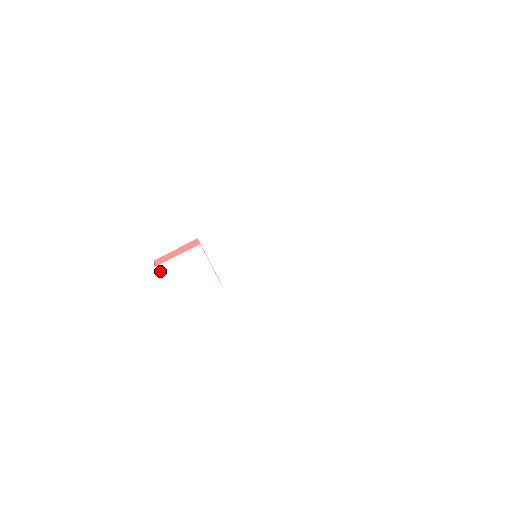
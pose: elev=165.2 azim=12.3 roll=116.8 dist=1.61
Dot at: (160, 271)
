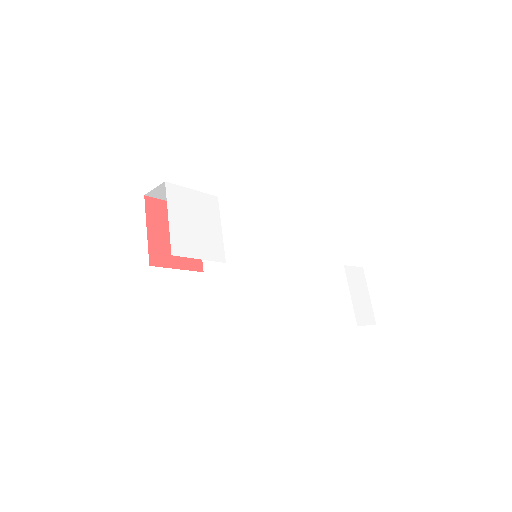
Dot at: (169, 191)
